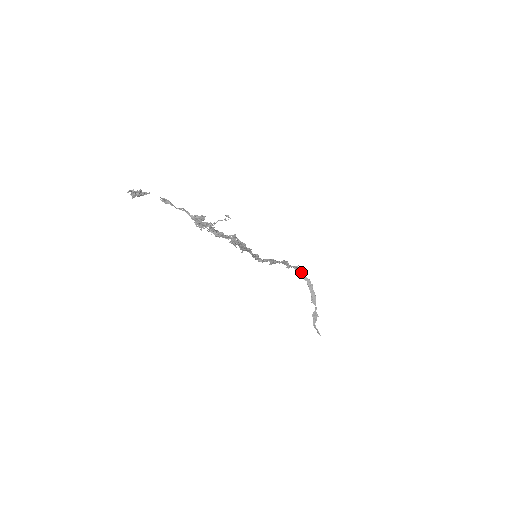
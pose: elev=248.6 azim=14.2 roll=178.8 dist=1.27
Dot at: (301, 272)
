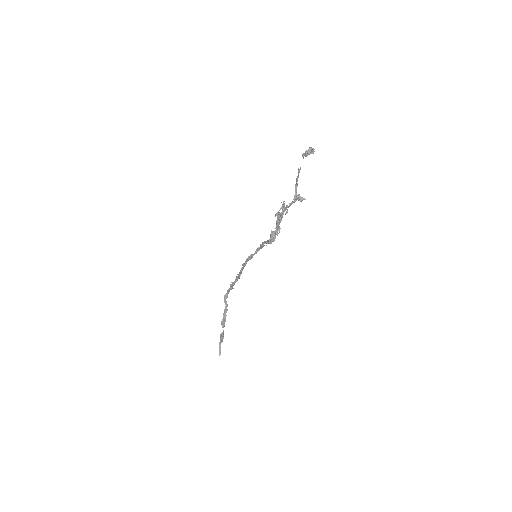
Dot at: (227, 295)
